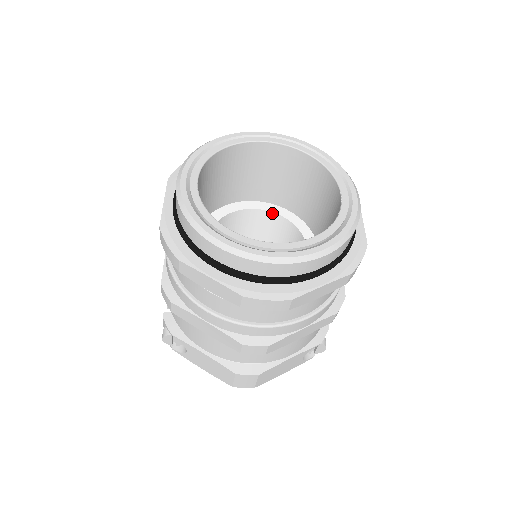
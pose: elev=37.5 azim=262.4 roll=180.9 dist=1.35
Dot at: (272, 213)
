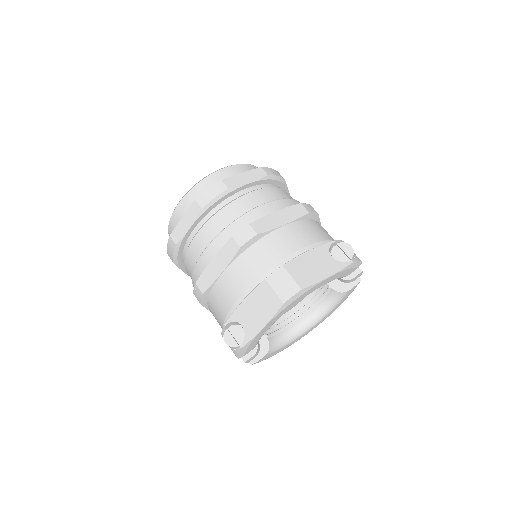
Dot at: occluded
